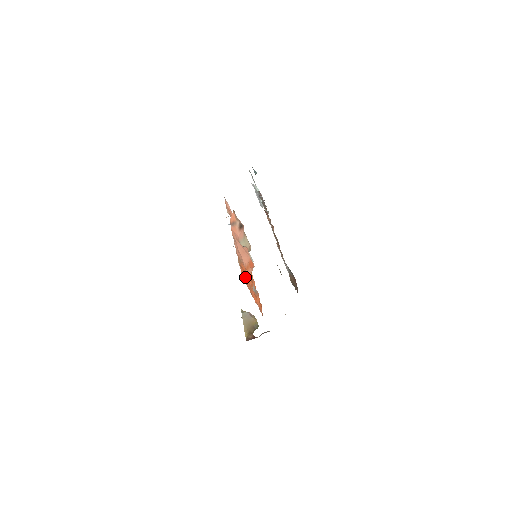
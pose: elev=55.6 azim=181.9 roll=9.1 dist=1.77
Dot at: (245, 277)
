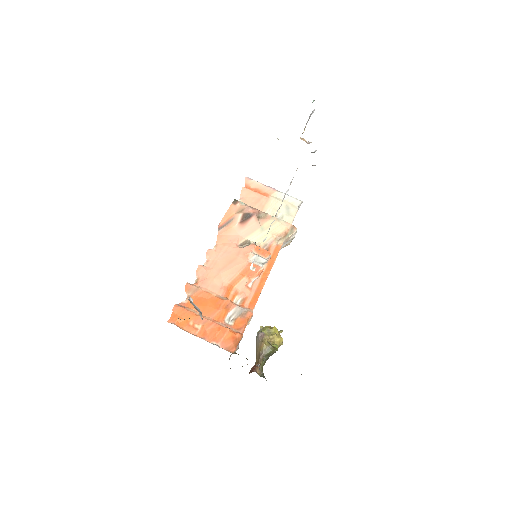
Dot at: (186, 315)
